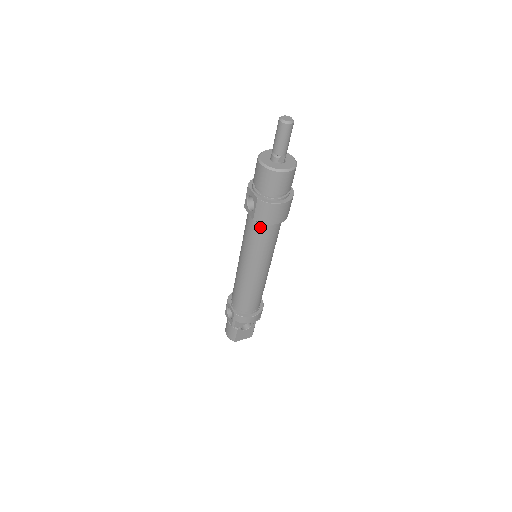
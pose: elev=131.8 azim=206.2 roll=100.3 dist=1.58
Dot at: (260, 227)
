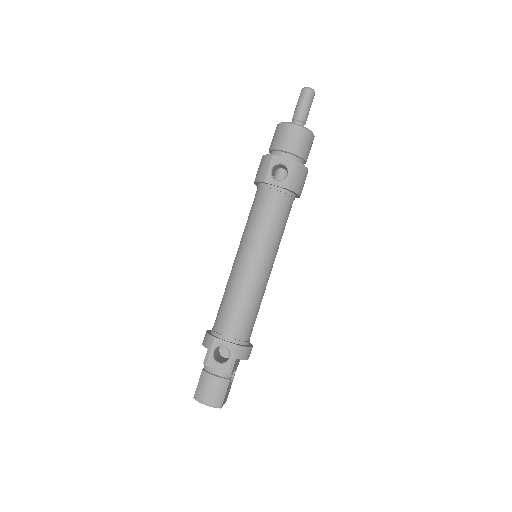
Dot at: (287, 201)
